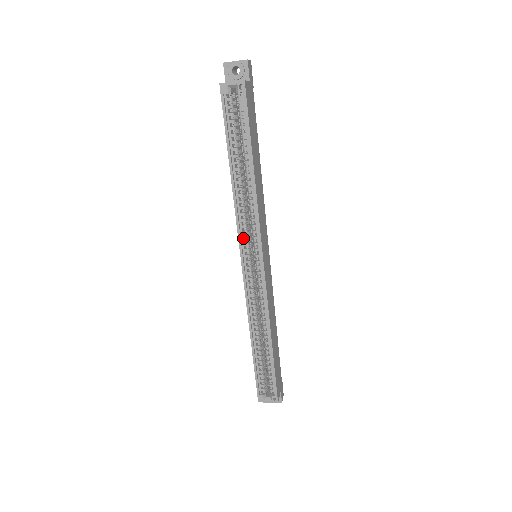
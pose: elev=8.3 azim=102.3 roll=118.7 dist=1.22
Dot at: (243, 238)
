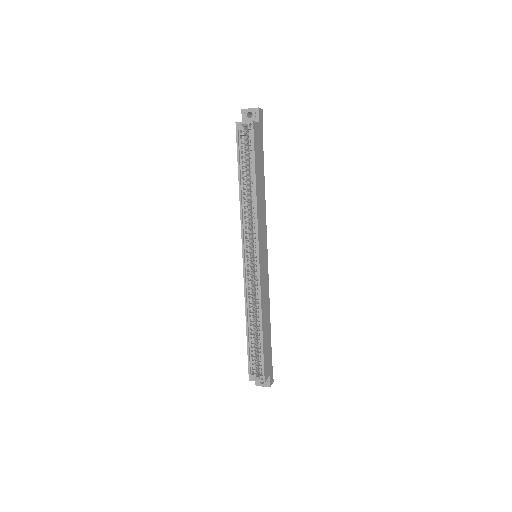
Dot at: (245, 239)
